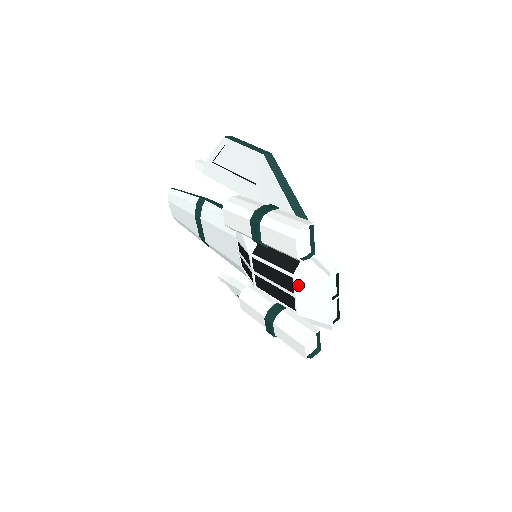
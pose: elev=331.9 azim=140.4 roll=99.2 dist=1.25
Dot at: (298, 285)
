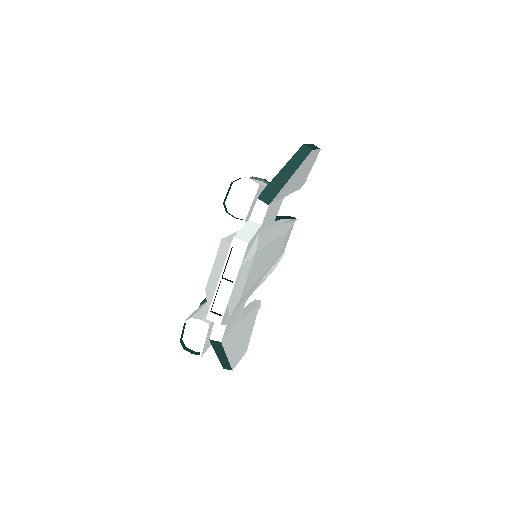
Dot at: (219, 250)
